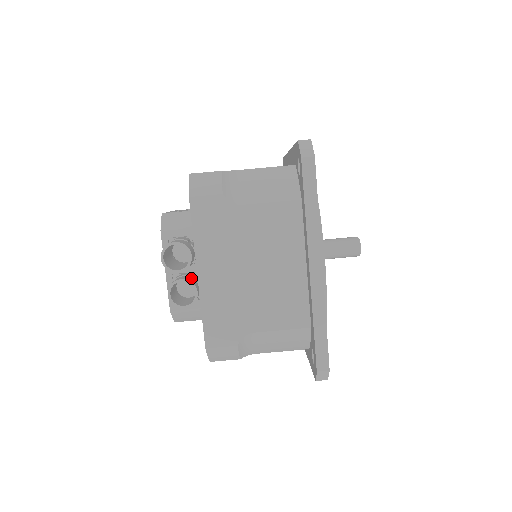
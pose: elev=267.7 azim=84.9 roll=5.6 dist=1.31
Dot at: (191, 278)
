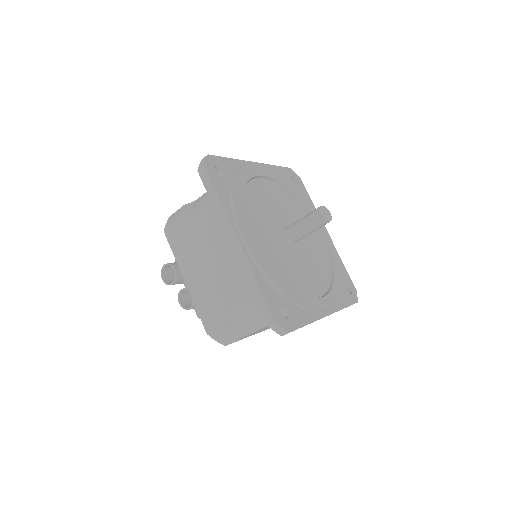
Dot at: occluded
